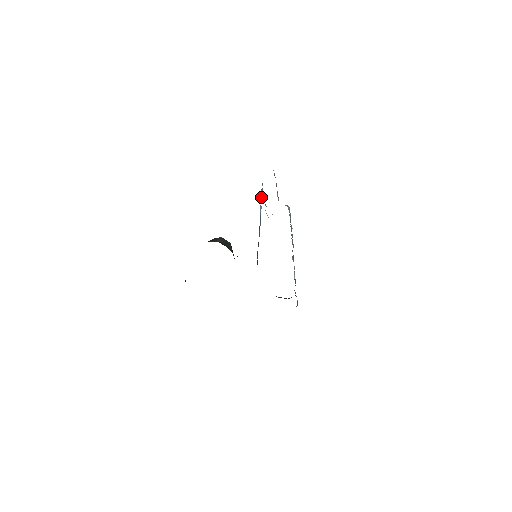
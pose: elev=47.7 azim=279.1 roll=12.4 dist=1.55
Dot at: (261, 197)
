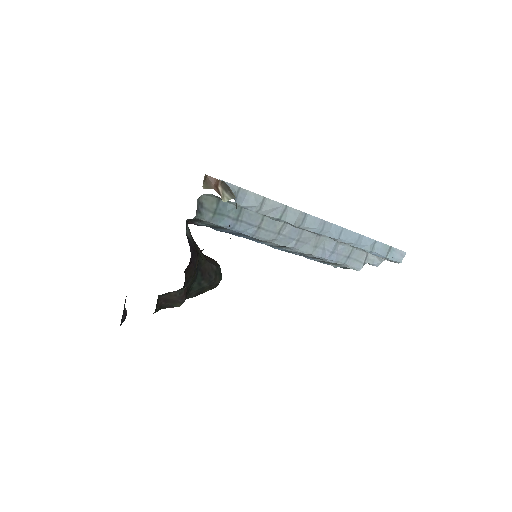
Dot at: occluded
